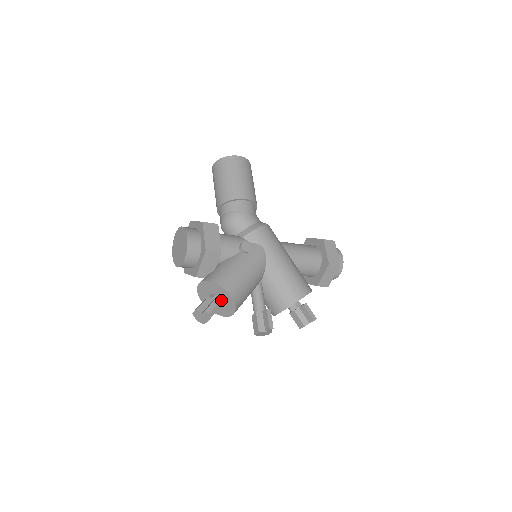
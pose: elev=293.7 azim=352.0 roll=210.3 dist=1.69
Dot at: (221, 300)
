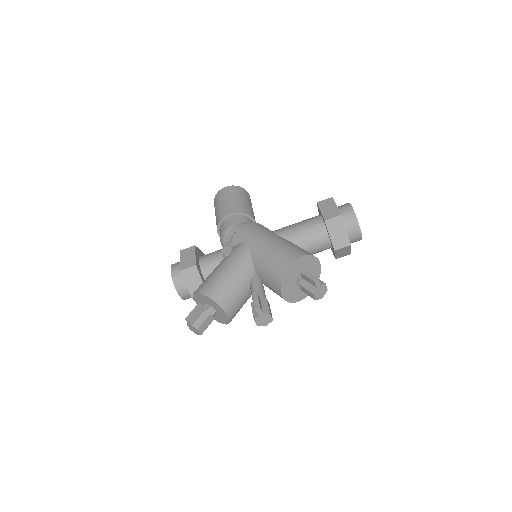
Dot at: (211, 306)
